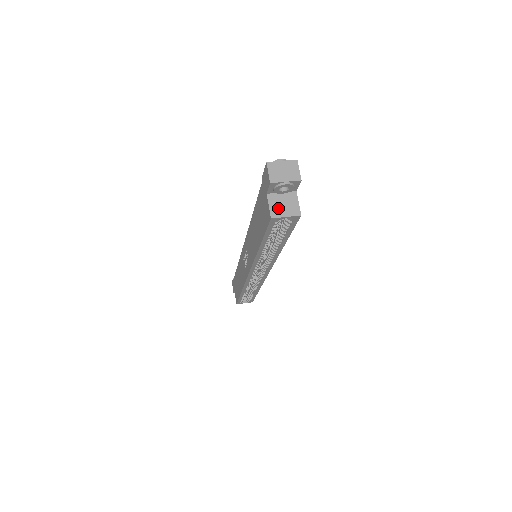
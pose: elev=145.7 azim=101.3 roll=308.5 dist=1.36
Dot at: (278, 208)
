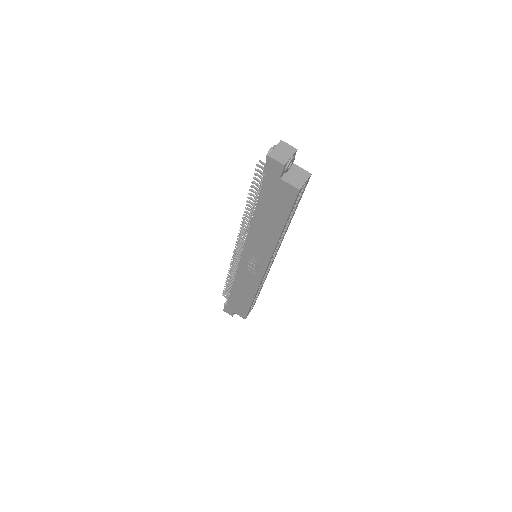
Dot at: (296, 181)
